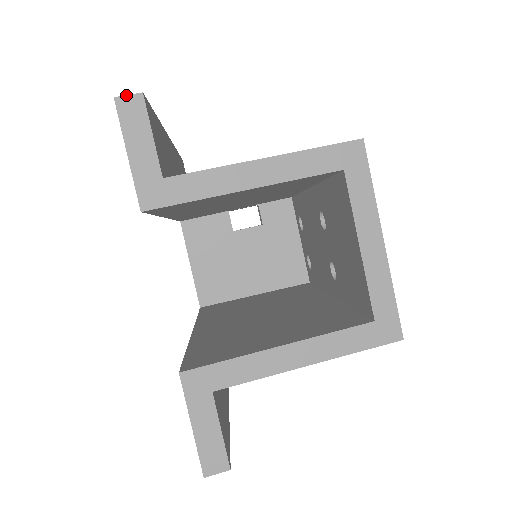
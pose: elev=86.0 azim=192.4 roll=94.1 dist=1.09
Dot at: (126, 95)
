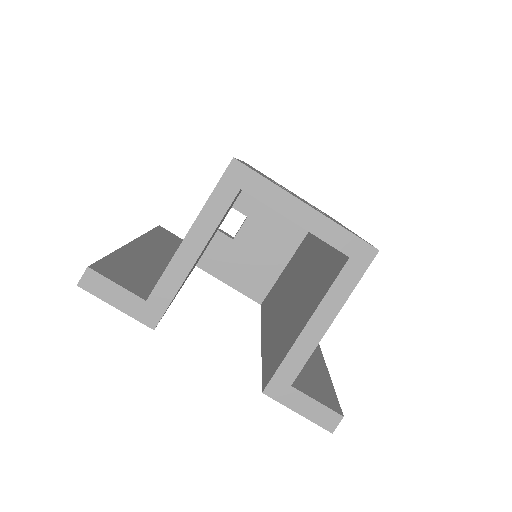
Dot at: (81, 277)
